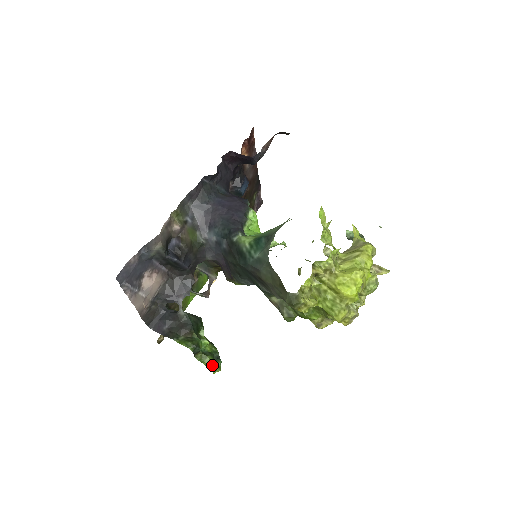
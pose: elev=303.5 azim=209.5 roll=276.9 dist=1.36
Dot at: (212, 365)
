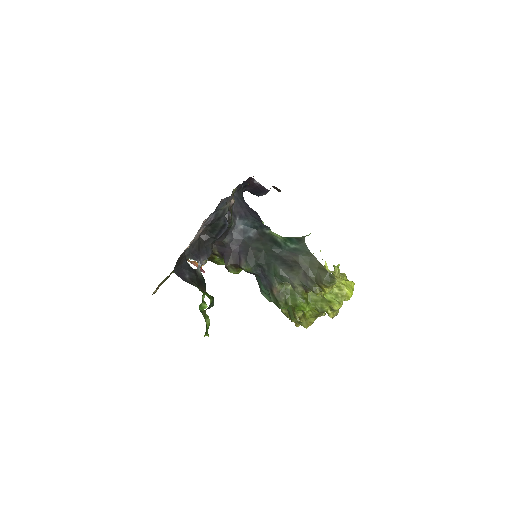
Dot at: (208, 327)
